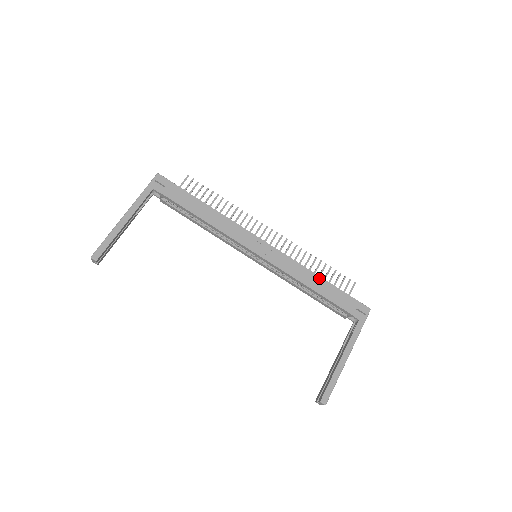
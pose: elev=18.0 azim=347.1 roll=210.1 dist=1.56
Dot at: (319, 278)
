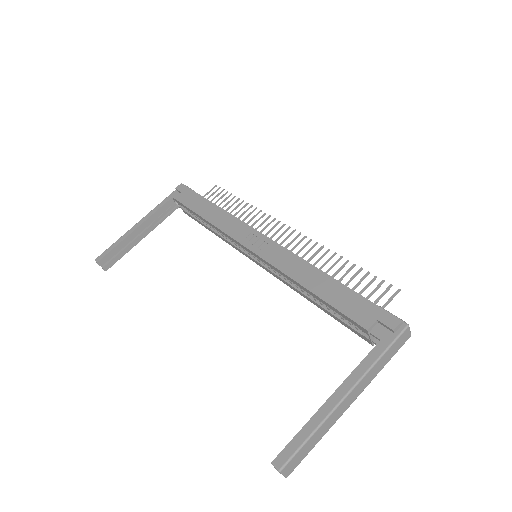
Dot at: (324, 276)
